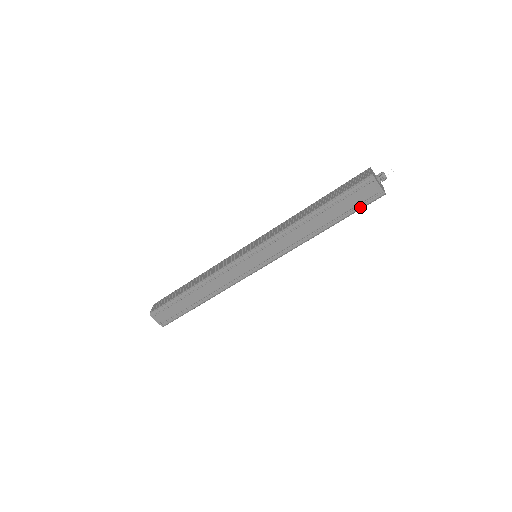
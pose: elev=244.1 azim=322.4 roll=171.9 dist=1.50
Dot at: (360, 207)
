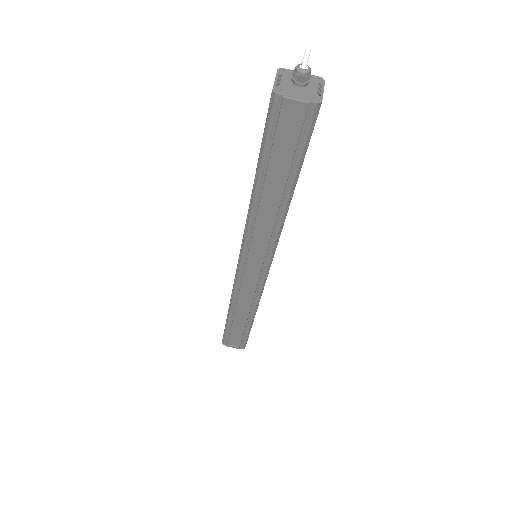
Dot at: (302, 145)
